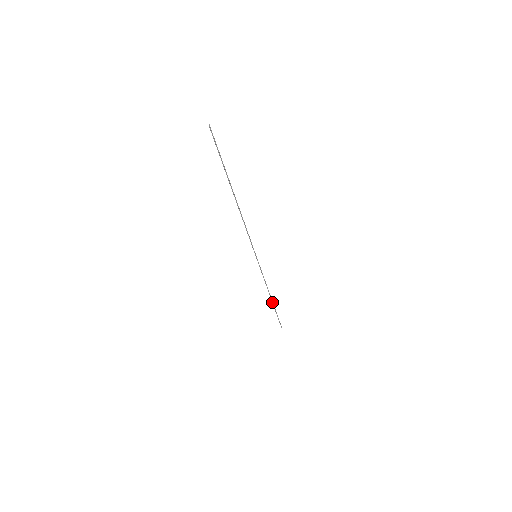
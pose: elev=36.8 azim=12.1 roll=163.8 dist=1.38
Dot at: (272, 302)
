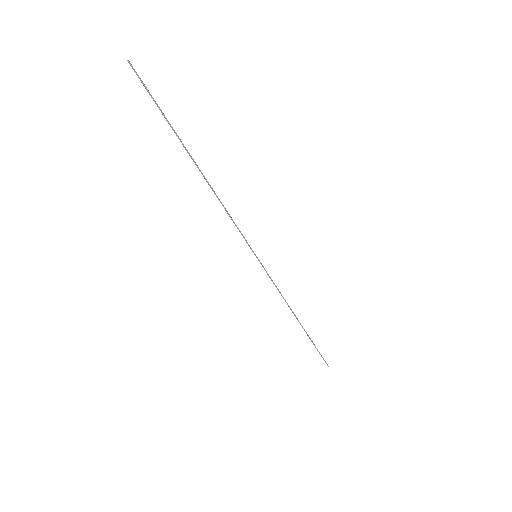
Dot at: occluded
